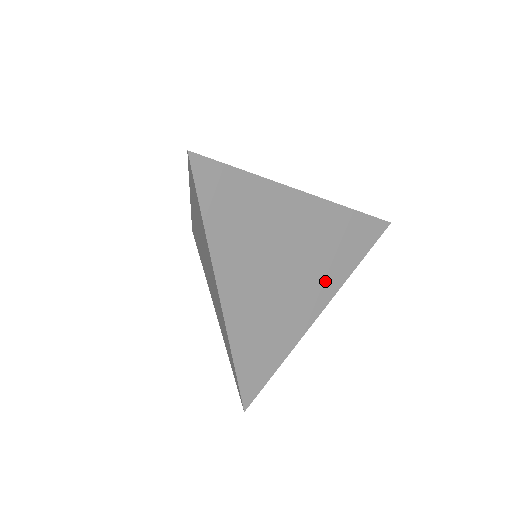
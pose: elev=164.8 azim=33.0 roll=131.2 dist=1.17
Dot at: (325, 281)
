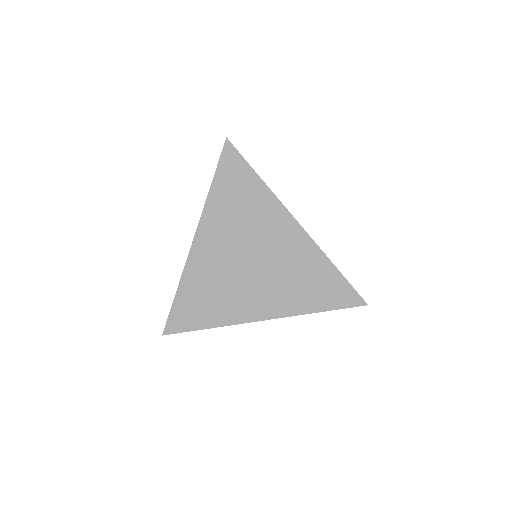
Dot at: (277, 299)
